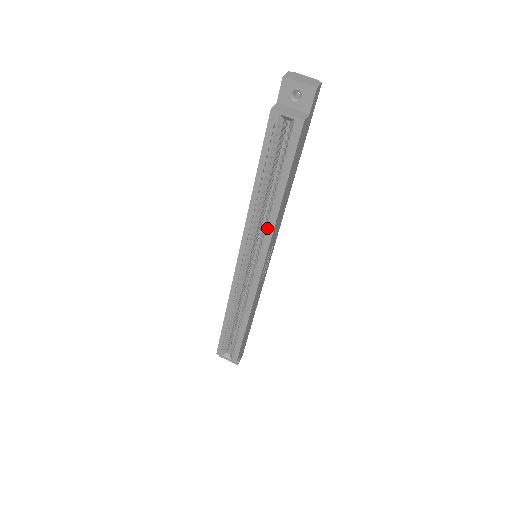
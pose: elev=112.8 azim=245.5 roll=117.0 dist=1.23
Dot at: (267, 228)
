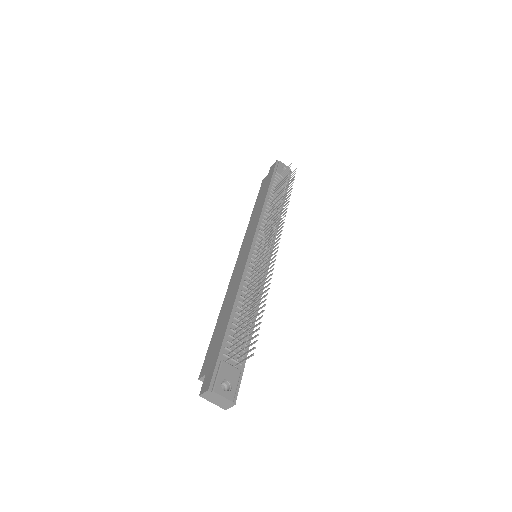
Dot at: occluded
